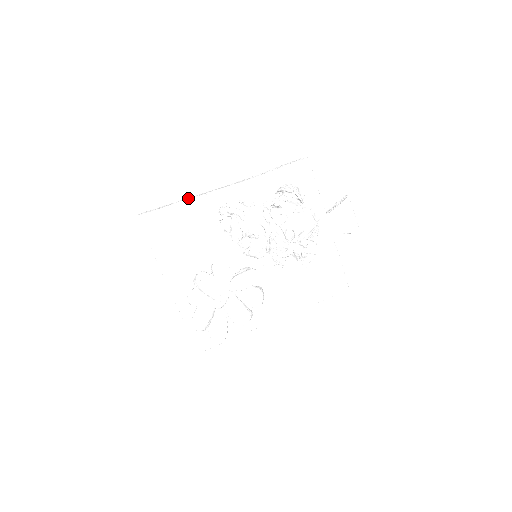
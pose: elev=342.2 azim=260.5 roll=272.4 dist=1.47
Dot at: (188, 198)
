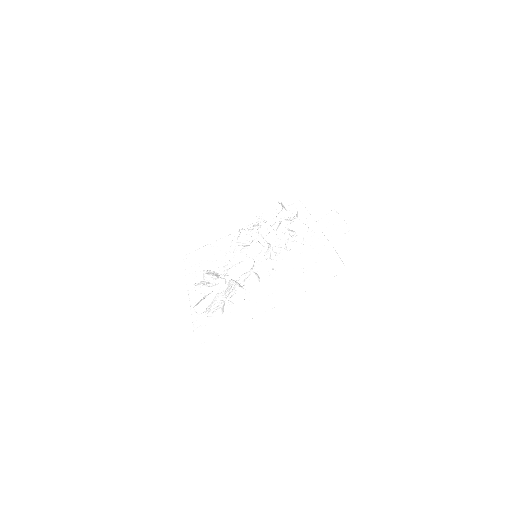
Dot at: occluded
